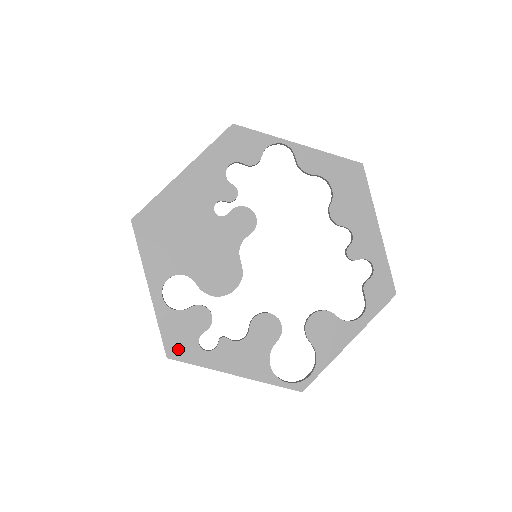
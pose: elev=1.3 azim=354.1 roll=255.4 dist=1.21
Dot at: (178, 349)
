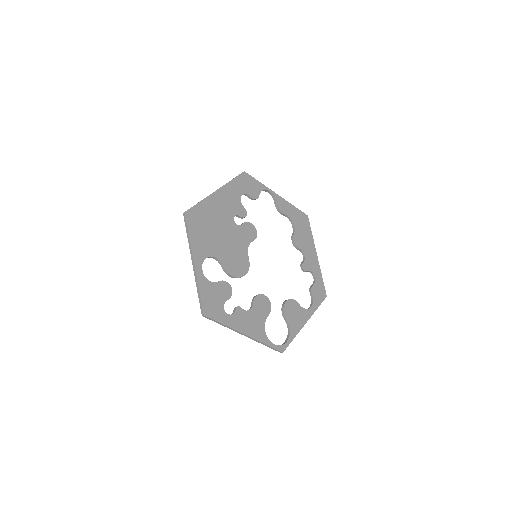
Dot at: (211, 310)
